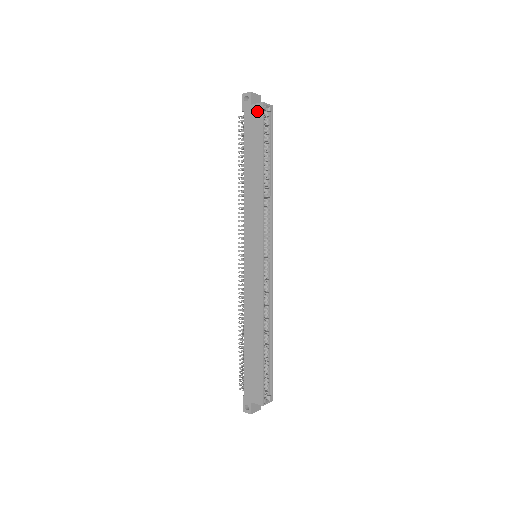
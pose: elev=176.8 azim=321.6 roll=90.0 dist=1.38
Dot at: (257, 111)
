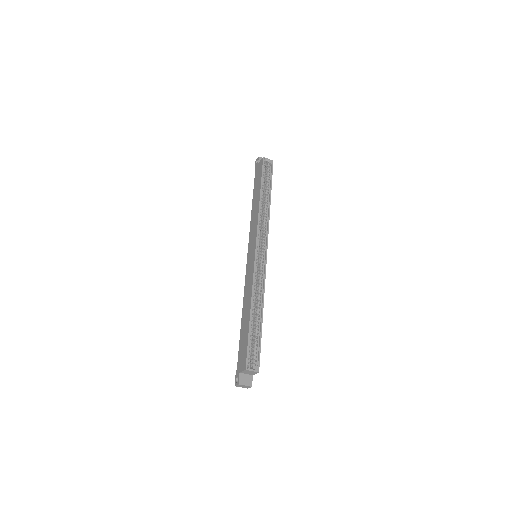
Dot at: (260, 164)
